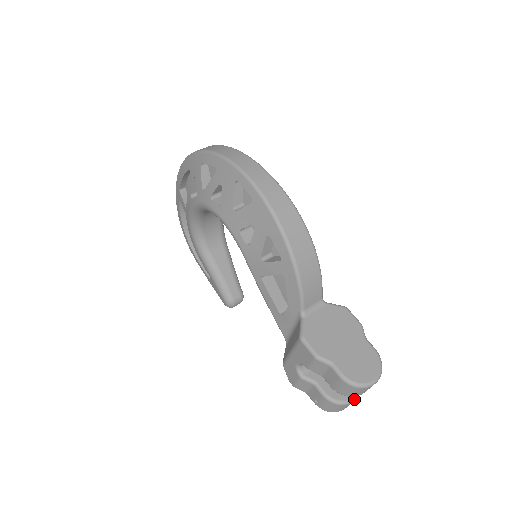
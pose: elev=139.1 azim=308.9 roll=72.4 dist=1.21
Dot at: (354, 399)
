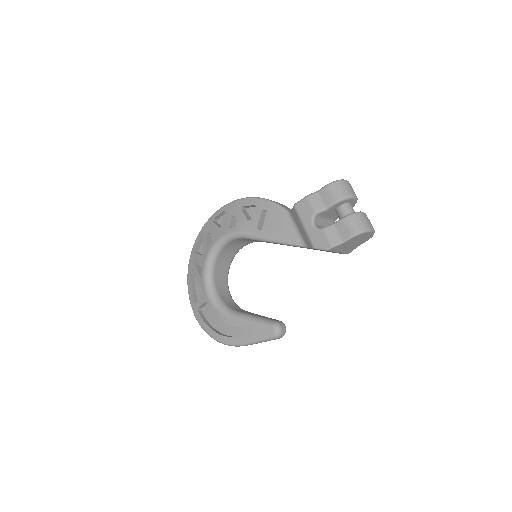
Dot at: (363, 212)
